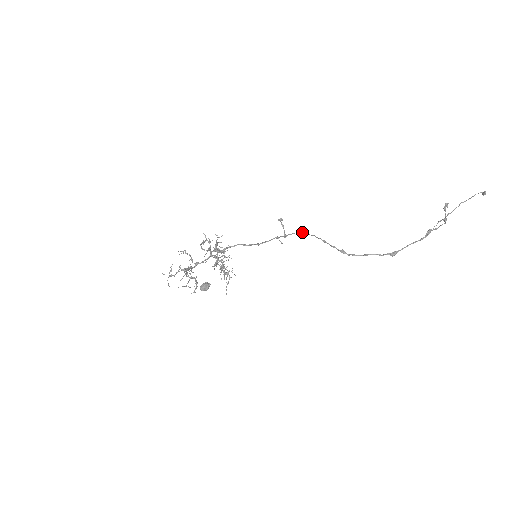
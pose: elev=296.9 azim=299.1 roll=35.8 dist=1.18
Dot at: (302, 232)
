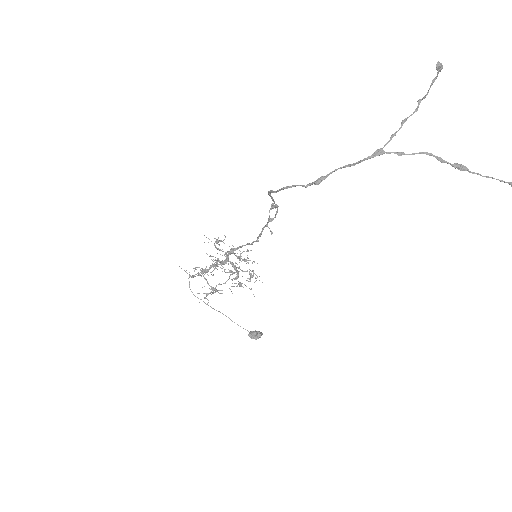
Dot at: (276, 206)
